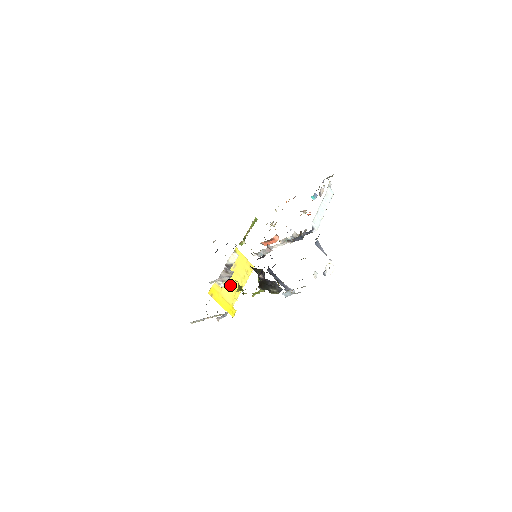
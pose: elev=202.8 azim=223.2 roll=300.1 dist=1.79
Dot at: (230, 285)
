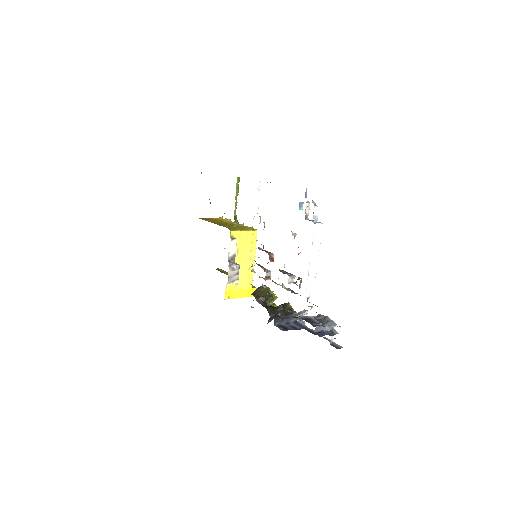
Dot at: (241, 273)
